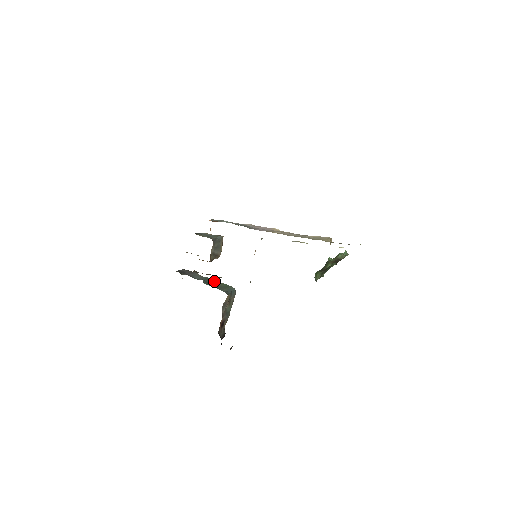
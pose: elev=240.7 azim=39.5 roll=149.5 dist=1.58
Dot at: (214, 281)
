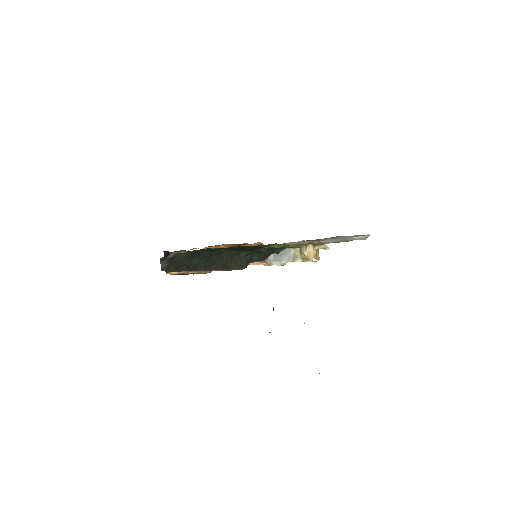
Dot at: occluded
